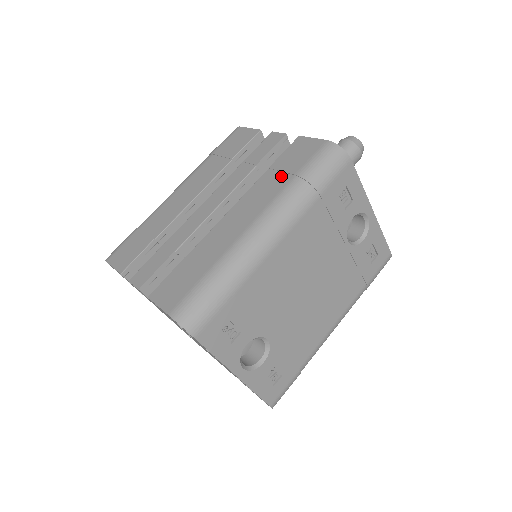
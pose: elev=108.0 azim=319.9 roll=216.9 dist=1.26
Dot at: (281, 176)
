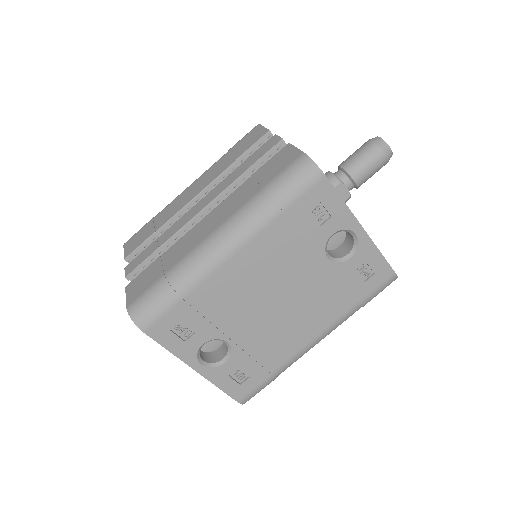
Dot at: (254, 187)
